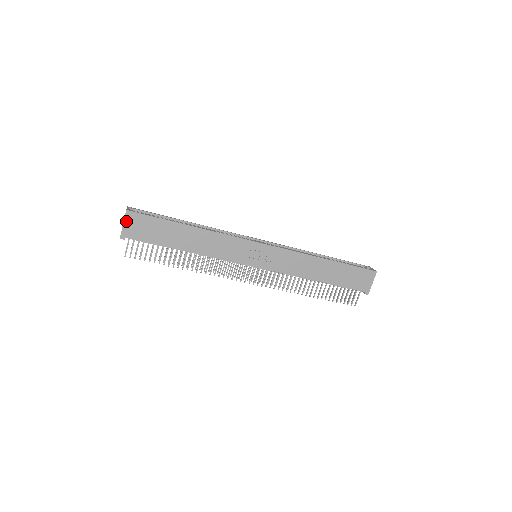
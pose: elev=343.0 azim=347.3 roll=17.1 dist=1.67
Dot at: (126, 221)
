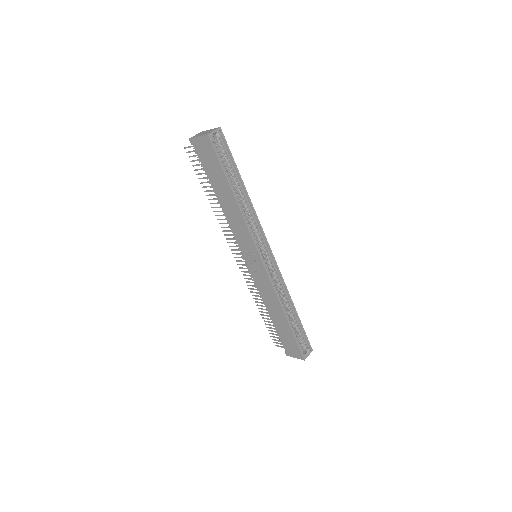
Dot at: (202, 138)
